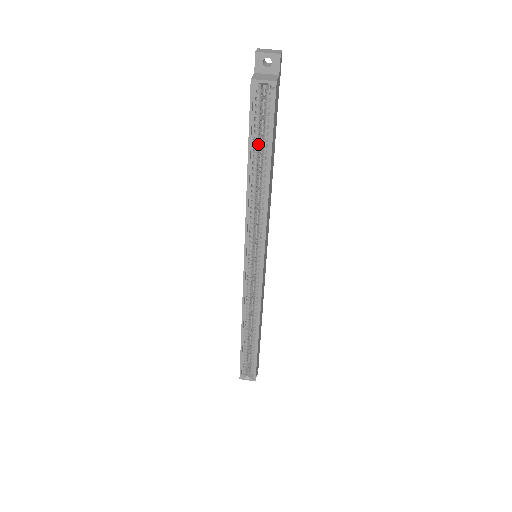
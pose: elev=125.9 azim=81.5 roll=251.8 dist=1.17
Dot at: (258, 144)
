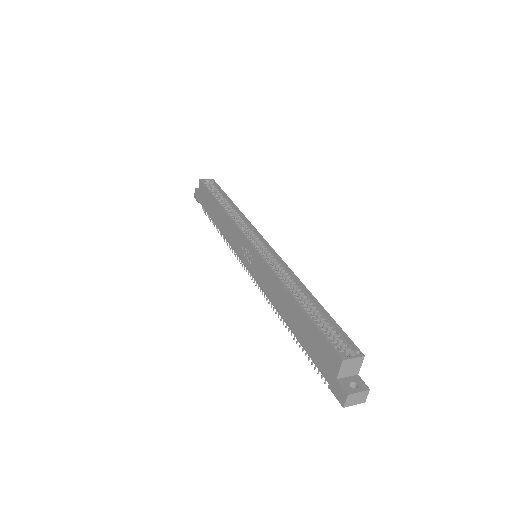
Dot at: occluded
